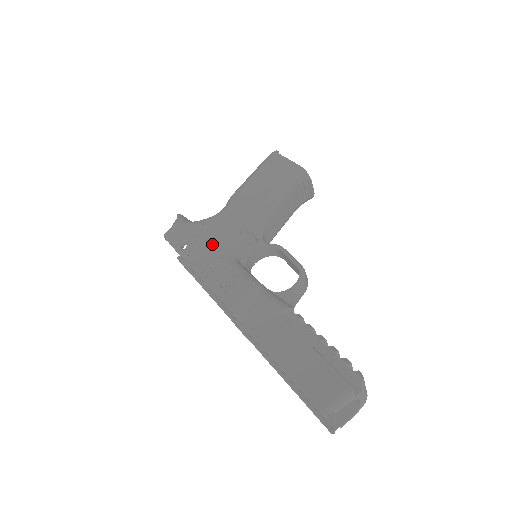
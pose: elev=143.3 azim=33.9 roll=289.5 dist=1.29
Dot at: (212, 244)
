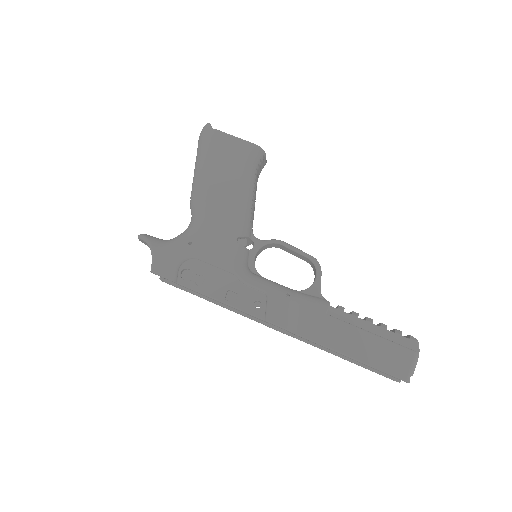
Dot at: (217, 265)
